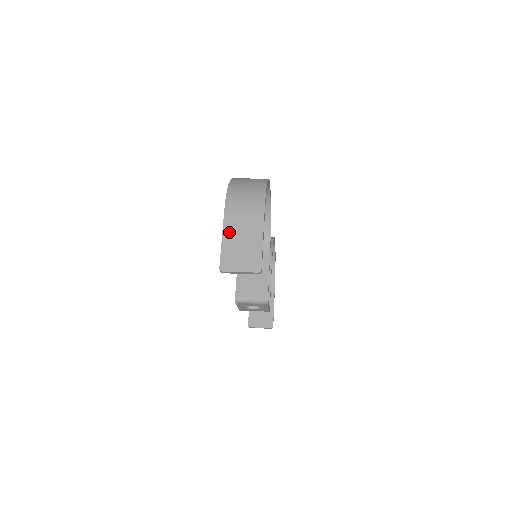
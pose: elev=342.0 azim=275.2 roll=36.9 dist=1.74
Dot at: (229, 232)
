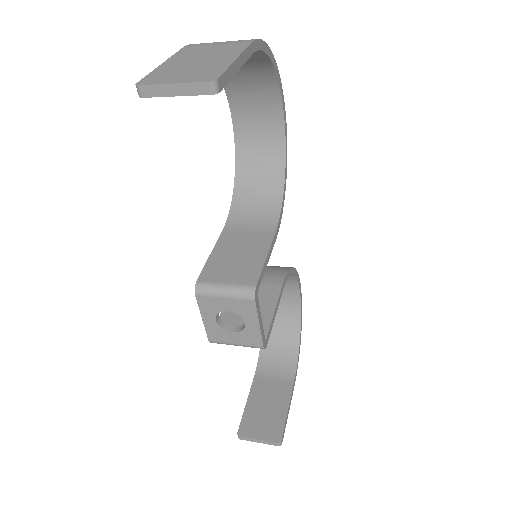
Dot at: (179, 58)
